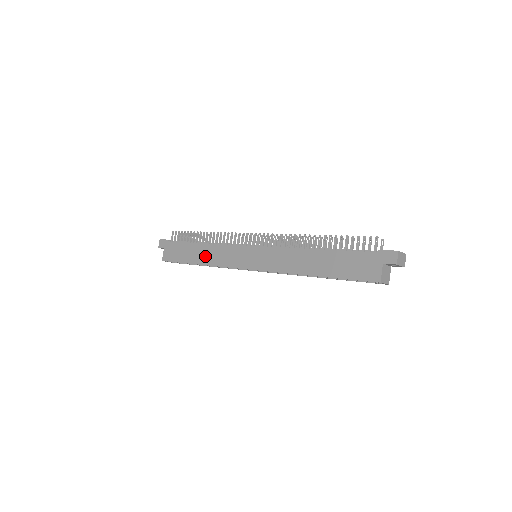
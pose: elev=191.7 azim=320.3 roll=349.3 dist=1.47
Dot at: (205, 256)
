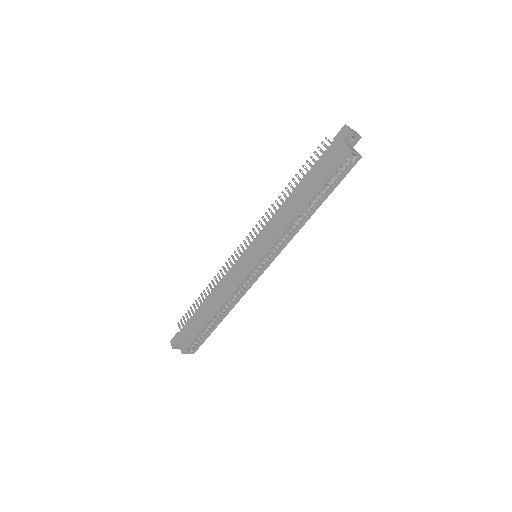
Dot at: (216, 302)
